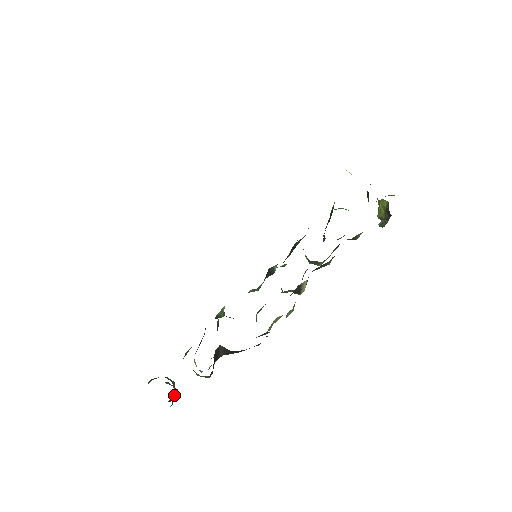
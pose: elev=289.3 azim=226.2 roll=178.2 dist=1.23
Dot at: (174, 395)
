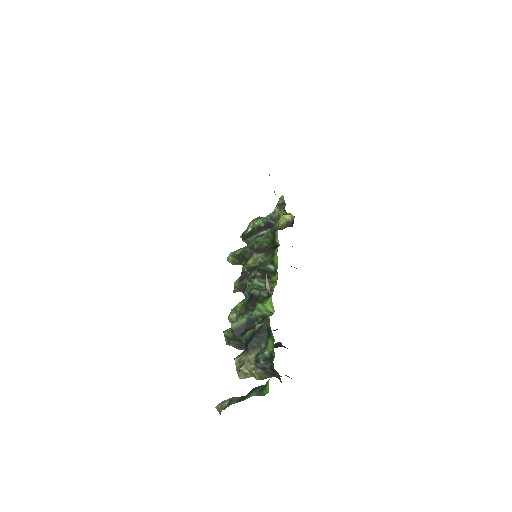
Dot at: occluded
